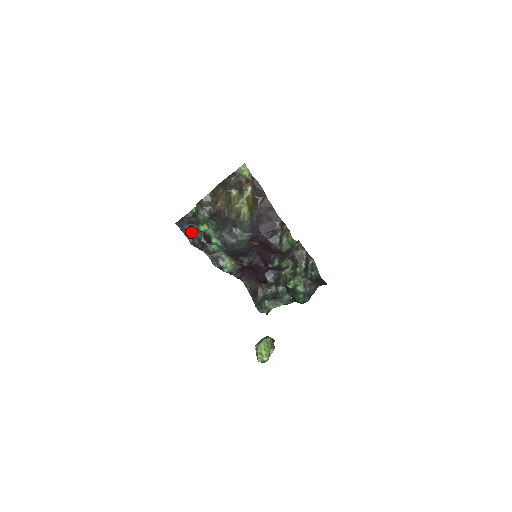
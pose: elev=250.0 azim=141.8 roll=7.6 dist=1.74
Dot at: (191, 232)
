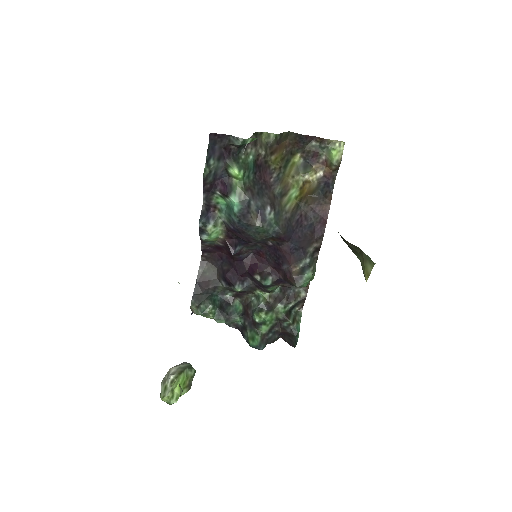
Dot at: (216, 161)
